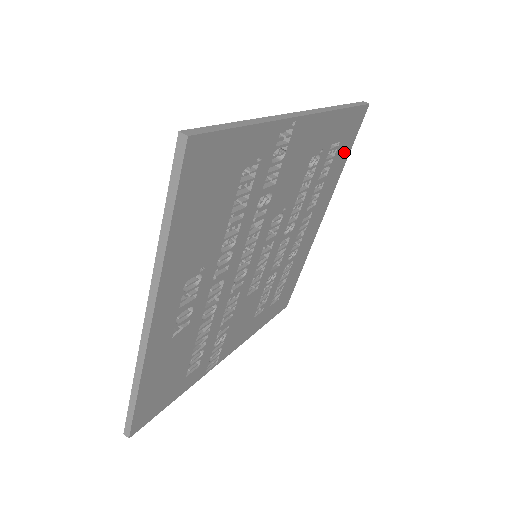
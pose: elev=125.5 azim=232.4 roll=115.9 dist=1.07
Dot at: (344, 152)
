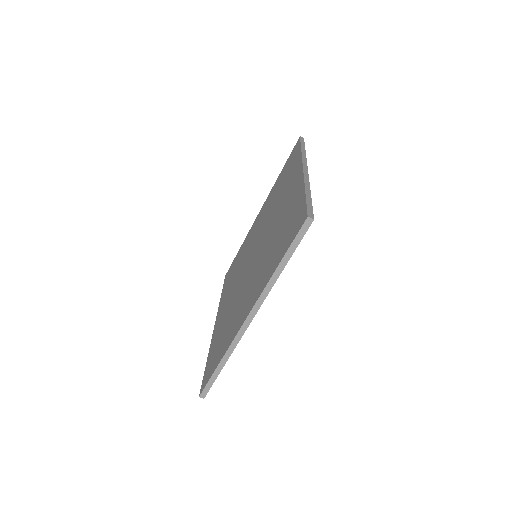
Dot at: occluded
